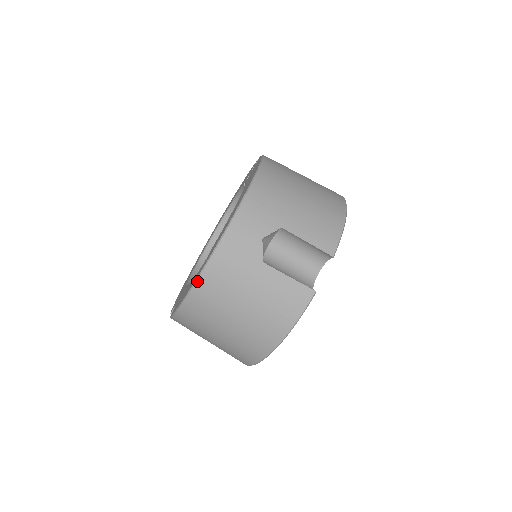
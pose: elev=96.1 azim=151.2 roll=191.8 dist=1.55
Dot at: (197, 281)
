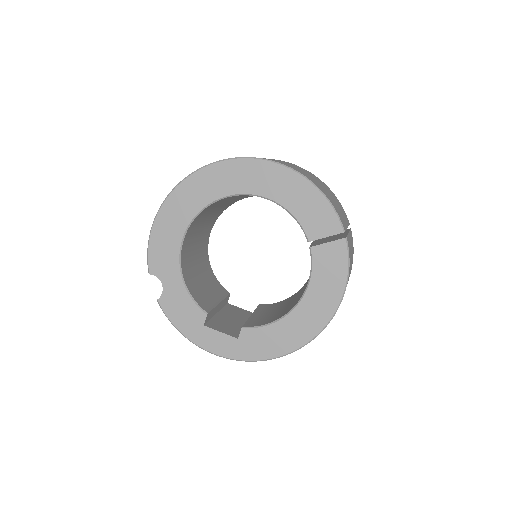
Dot at: occluded
